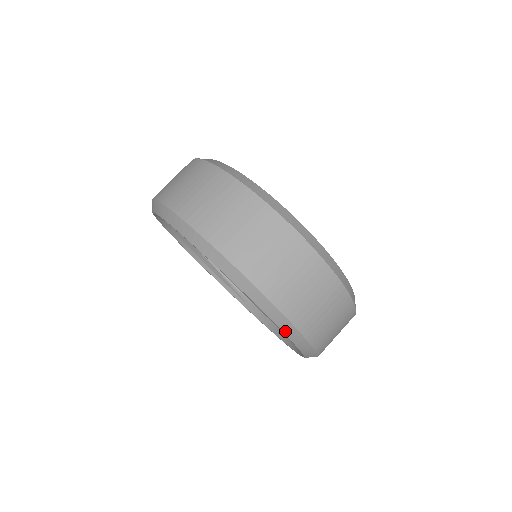
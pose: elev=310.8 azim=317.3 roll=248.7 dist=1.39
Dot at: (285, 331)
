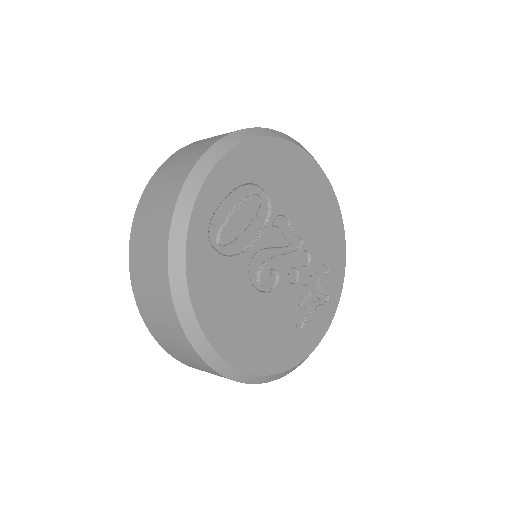
Dot at: occluded
